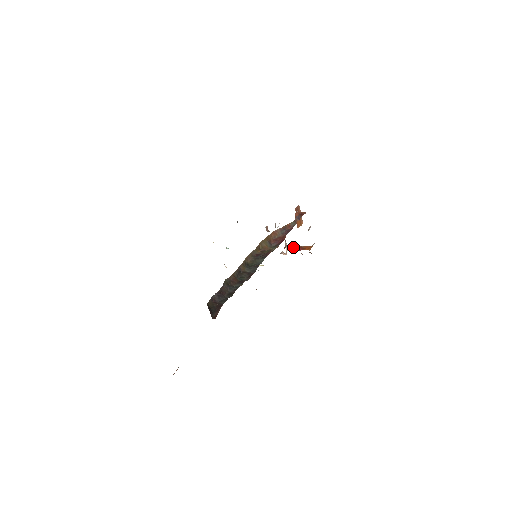
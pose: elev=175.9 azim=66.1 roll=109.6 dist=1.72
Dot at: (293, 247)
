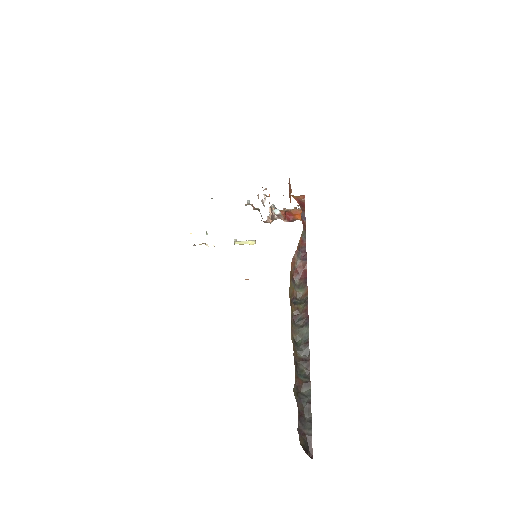
Dot at: (280, 213)
